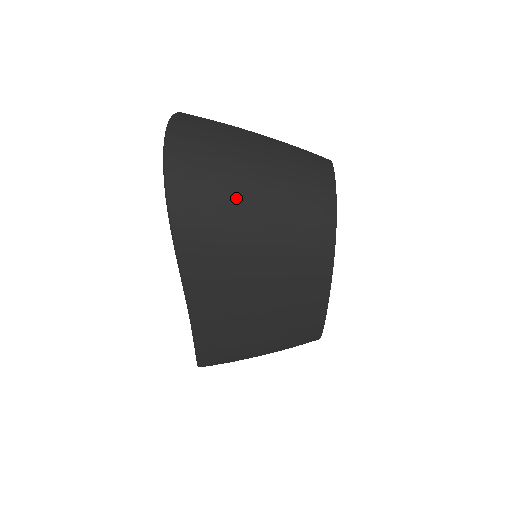
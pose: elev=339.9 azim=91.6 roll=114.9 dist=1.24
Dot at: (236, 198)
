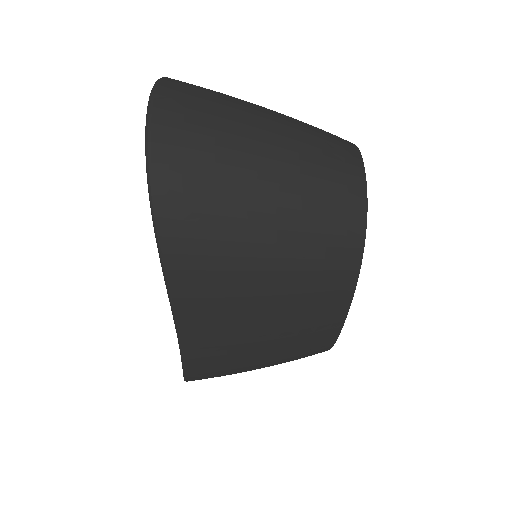
Dot at: (243, 199)
